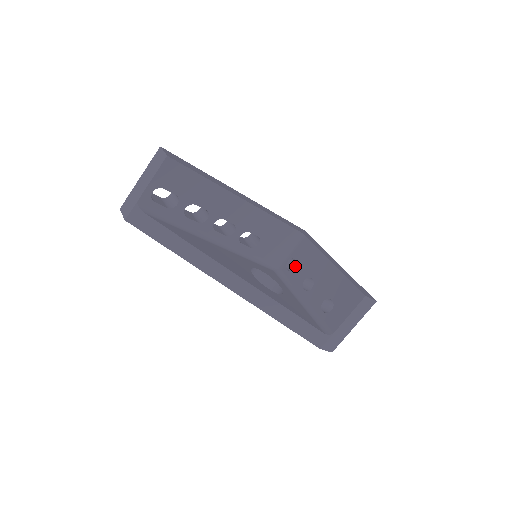
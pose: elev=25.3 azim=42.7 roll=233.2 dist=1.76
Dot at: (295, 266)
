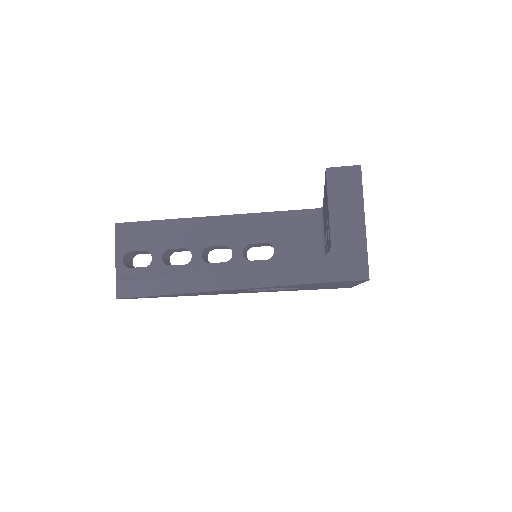
Dot at: occluded
